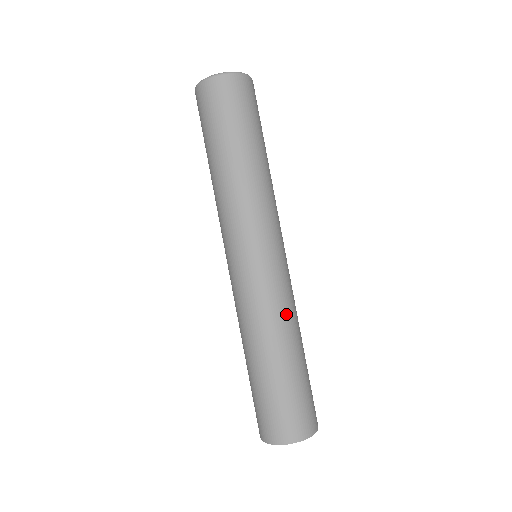
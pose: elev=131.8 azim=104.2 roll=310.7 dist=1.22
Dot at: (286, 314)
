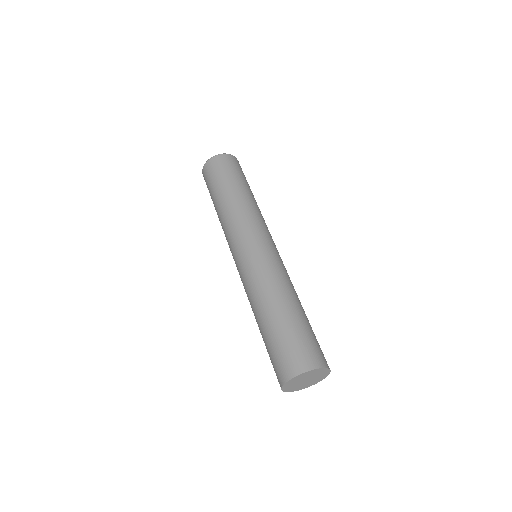
Dot at: (280, 279)
